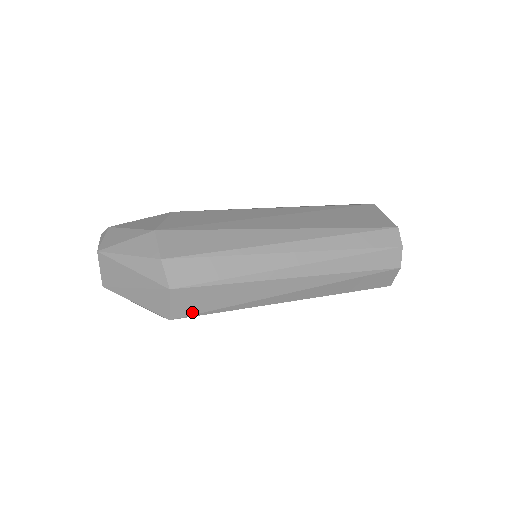
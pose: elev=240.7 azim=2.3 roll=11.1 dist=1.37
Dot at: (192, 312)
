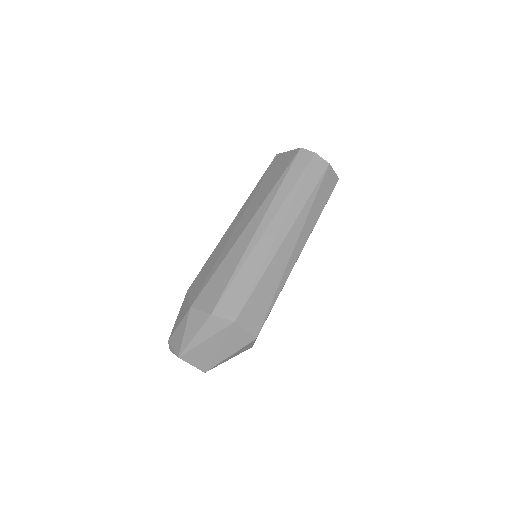
Dot at: (261, 320)
